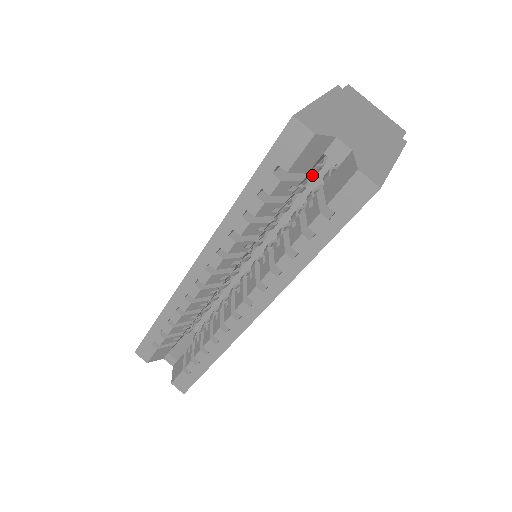
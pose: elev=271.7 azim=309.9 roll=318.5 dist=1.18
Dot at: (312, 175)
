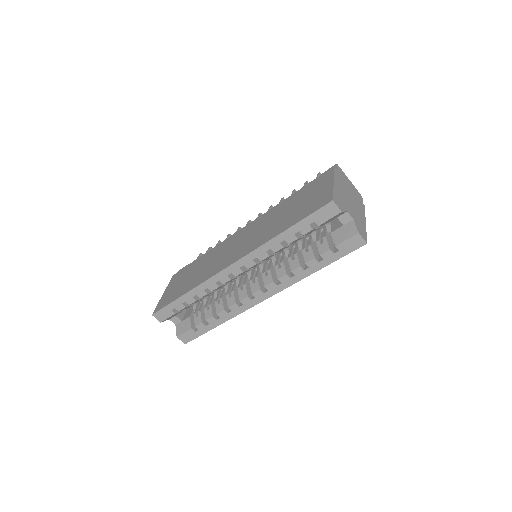
Dot at: occluded
